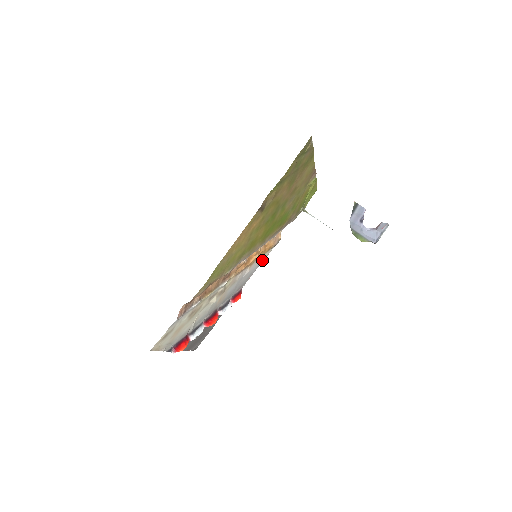
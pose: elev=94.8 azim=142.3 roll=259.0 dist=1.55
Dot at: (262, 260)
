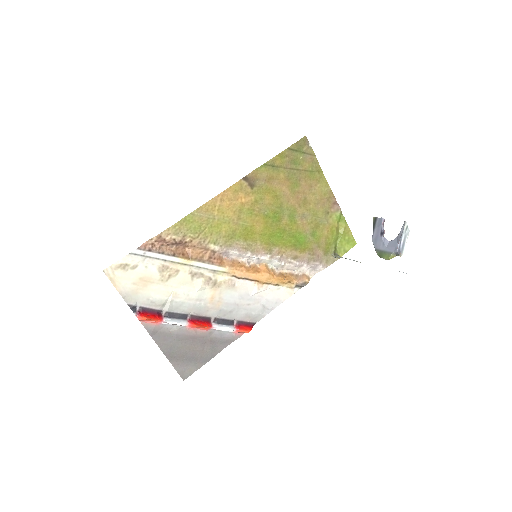
Dot at: (283, 299)
